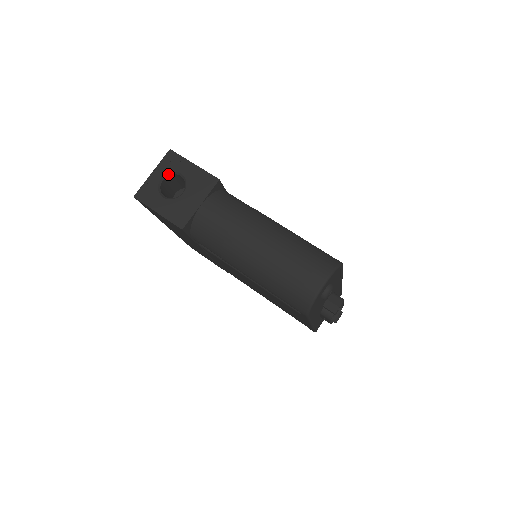
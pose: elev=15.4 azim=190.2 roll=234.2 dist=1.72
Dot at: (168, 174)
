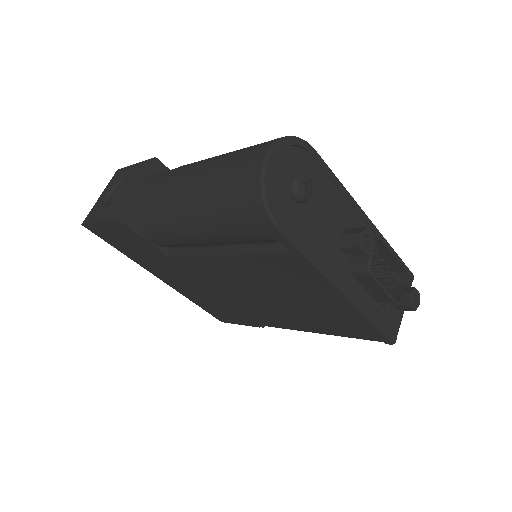
Dot at: (113, 188)
